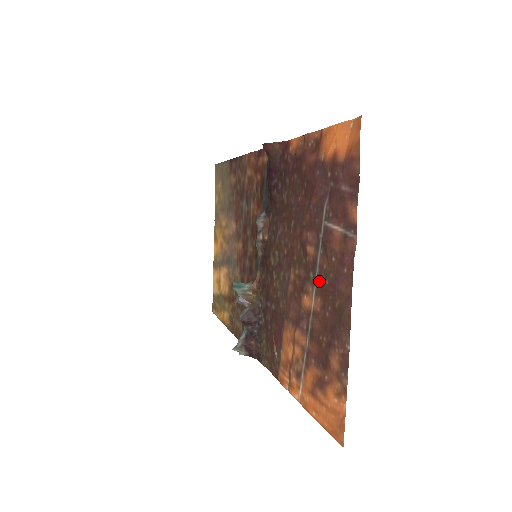
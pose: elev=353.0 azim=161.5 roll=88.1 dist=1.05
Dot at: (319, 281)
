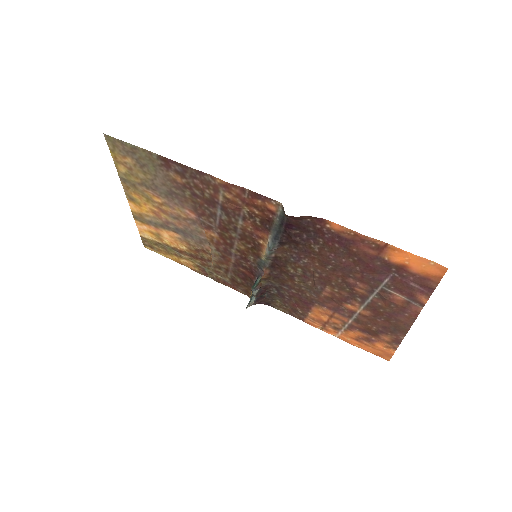
Dot at: (371, 306)
